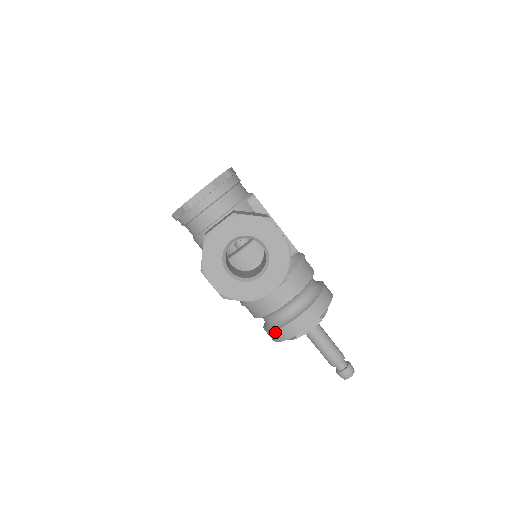
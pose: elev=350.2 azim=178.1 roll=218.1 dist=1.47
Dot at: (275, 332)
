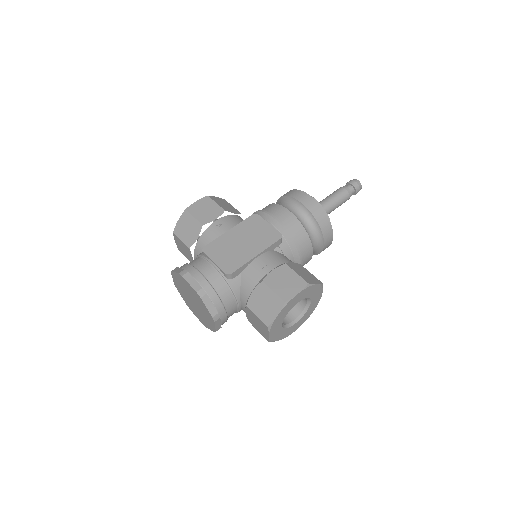
Dot at: (316, 254)
